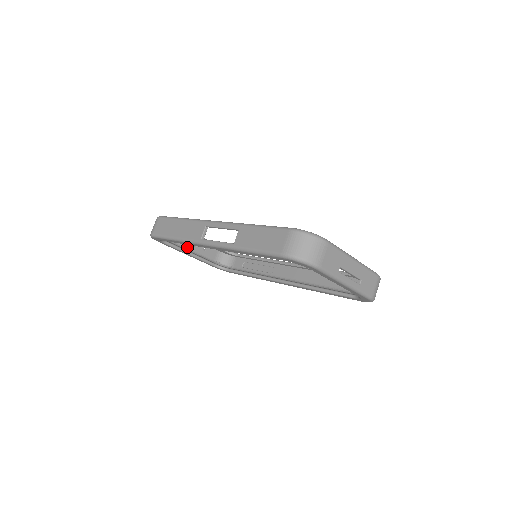
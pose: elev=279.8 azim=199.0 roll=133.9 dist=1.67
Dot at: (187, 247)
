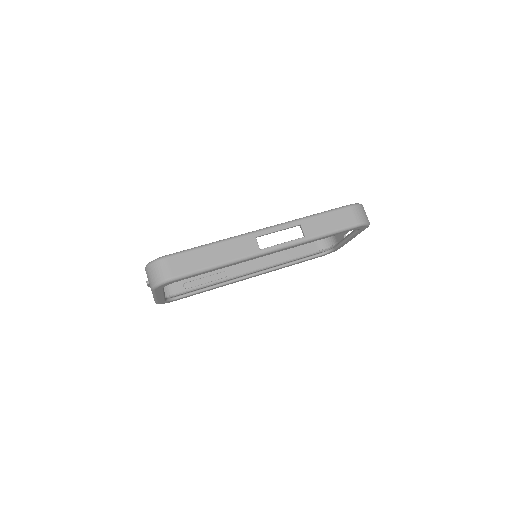
Dot at: occluded
